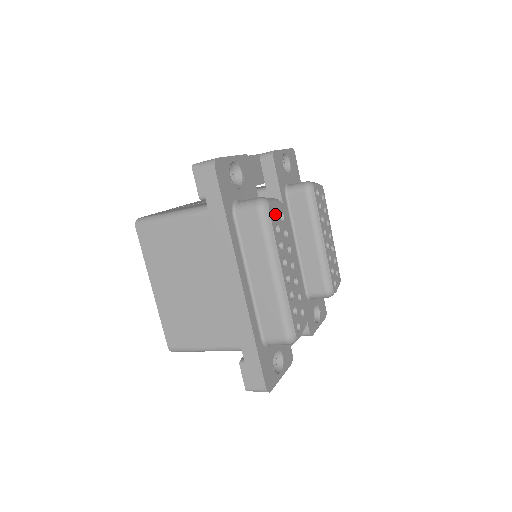
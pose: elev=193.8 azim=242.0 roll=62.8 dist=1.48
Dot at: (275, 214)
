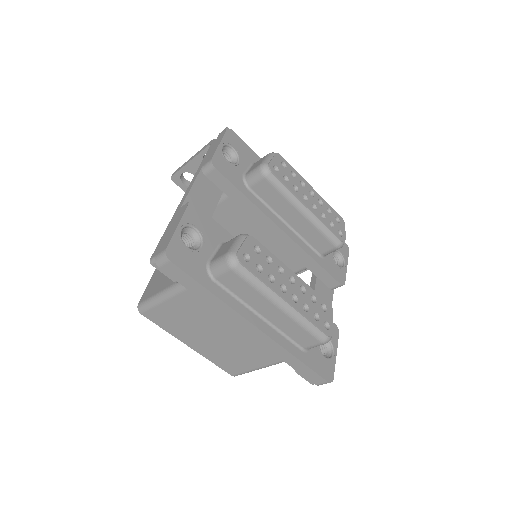
Dot at: (249, 257)
